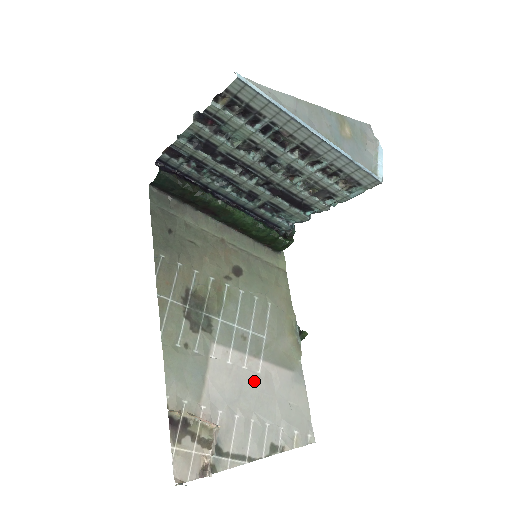
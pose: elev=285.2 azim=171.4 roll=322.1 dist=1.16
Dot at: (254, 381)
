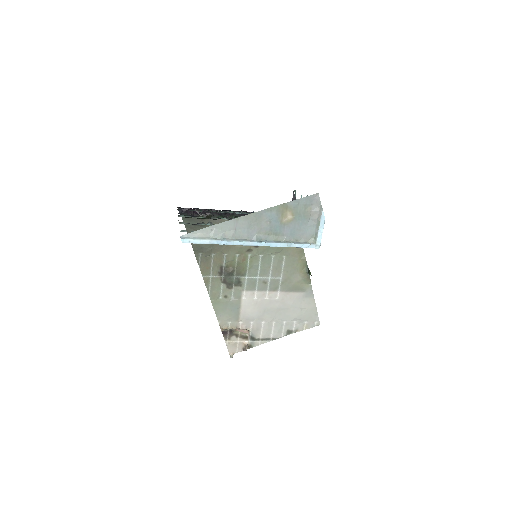
Dot at: (274, 304)
